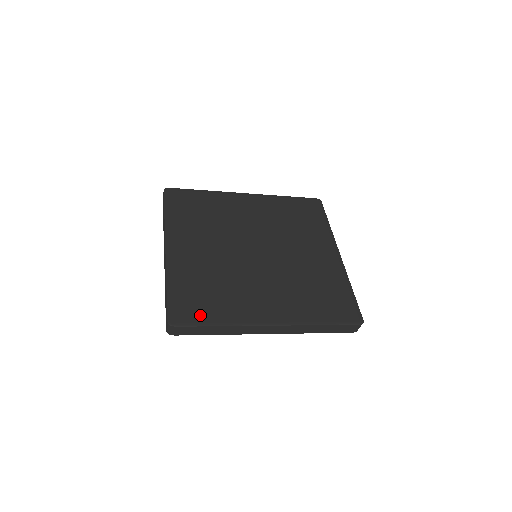
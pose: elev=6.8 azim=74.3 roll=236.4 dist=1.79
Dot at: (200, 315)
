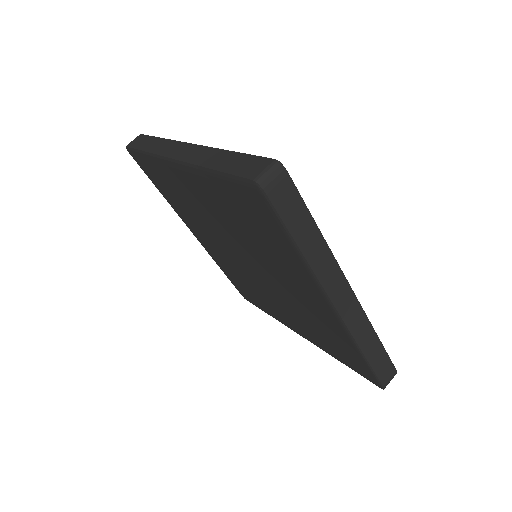
Dot at: occluded
